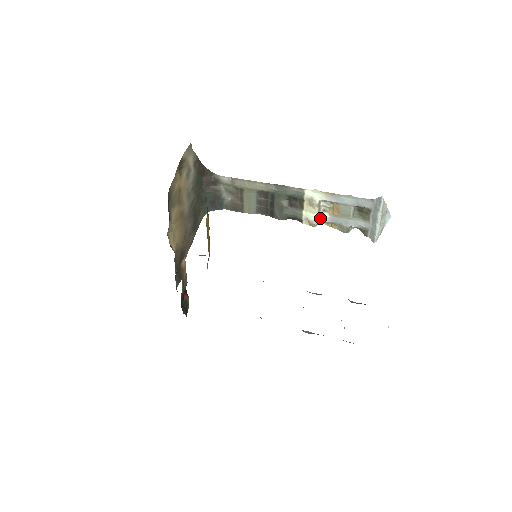
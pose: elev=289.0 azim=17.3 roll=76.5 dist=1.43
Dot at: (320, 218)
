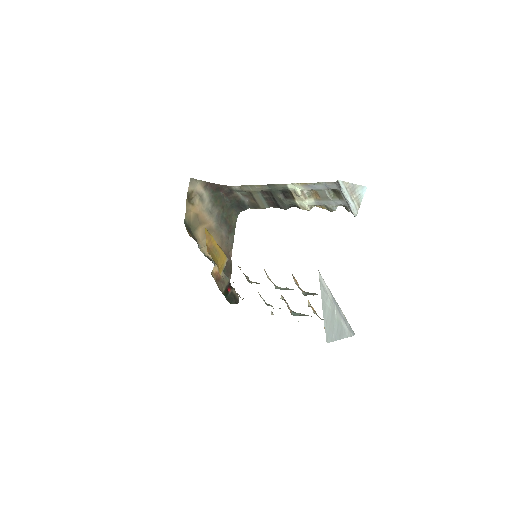
Dot at: (309, 204)
